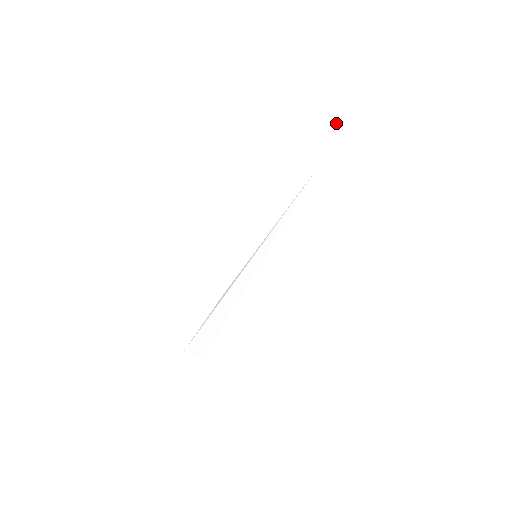
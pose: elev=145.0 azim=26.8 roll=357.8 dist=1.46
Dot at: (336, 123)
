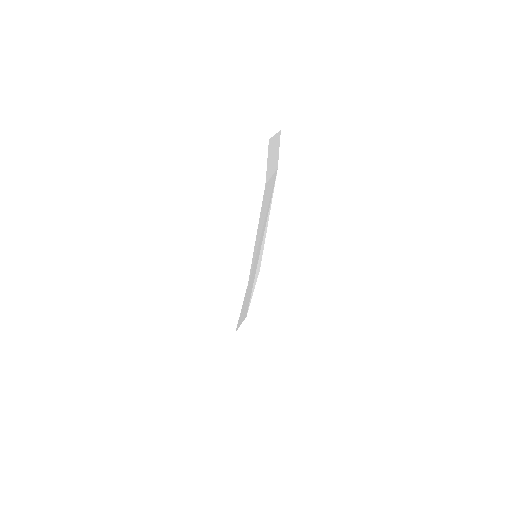
Dot at: (278, 134)
